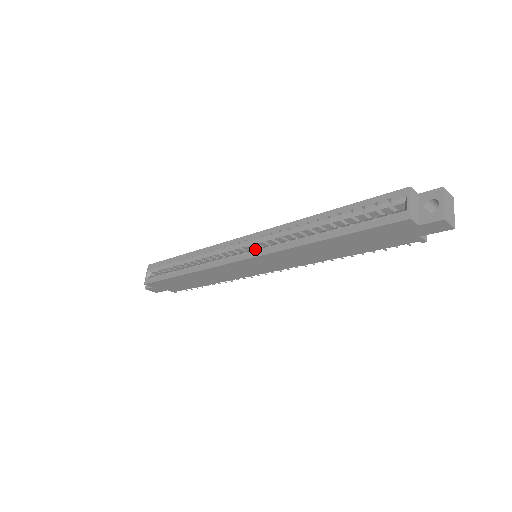
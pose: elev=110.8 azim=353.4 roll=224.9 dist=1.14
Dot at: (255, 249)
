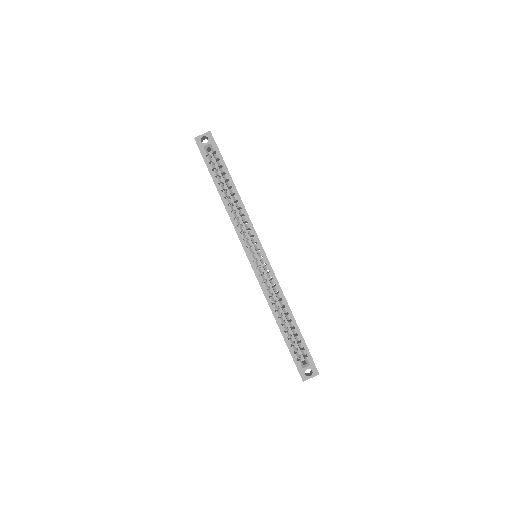
Dot at: (259, 269)
